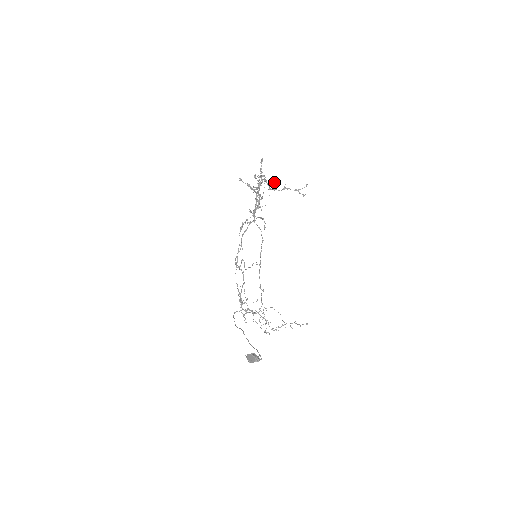
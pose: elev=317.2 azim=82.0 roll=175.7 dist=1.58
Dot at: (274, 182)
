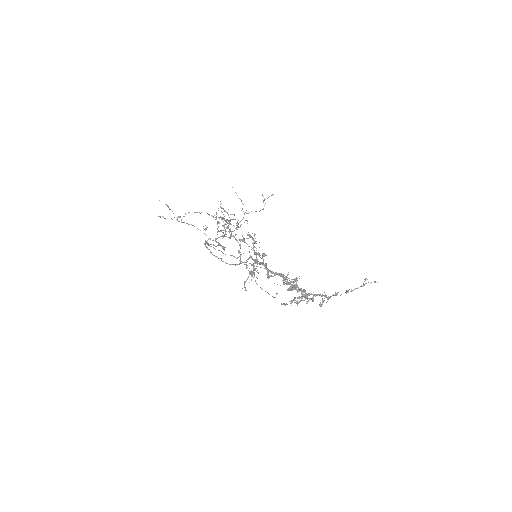
Dot at: occluded
